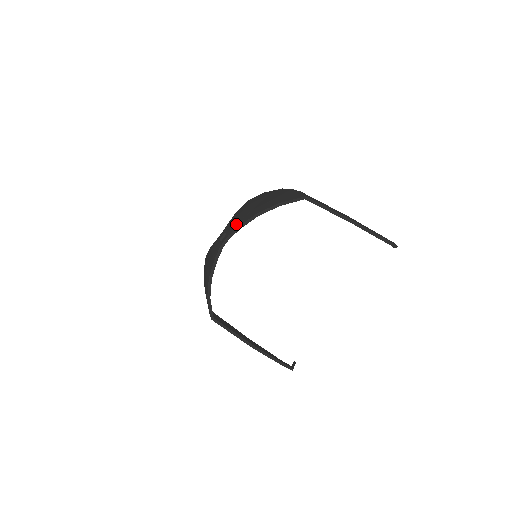
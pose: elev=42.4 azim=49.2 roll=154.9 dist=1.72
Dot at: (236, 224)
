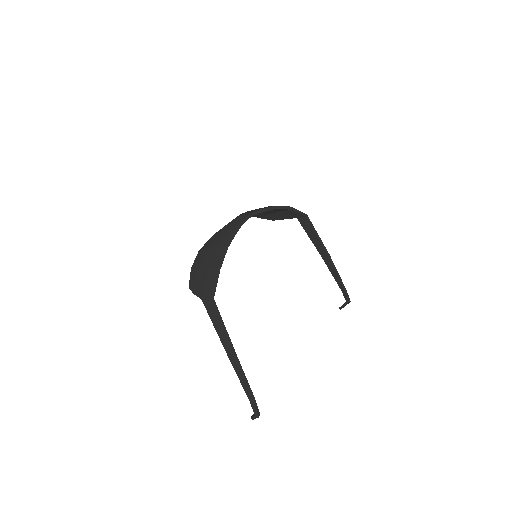
Dot at: (256, 209)
